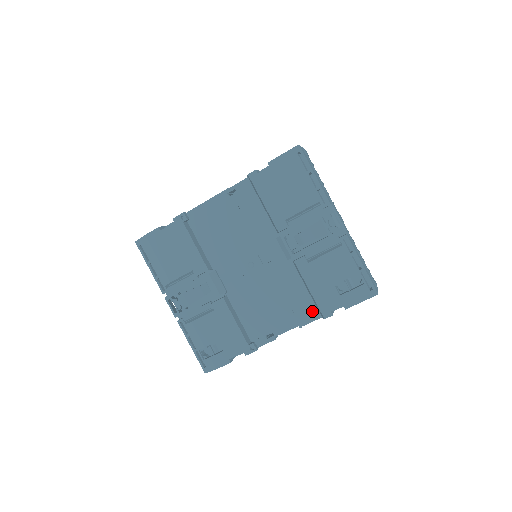
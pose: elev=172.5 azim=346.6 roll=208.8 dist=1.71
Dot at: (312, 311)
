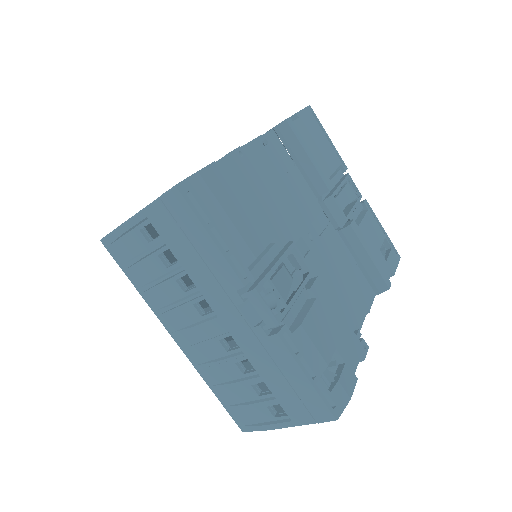
Dot at: (368, 289)
